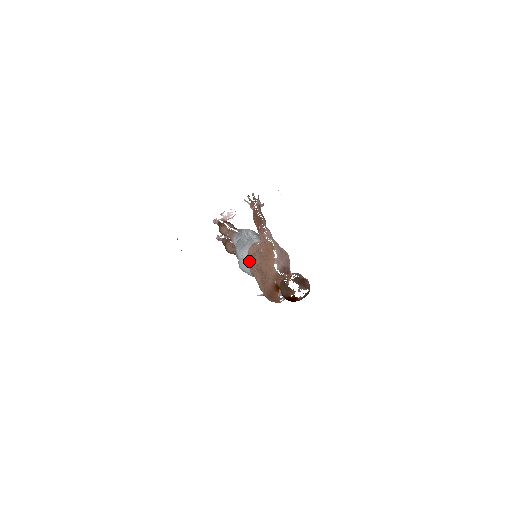
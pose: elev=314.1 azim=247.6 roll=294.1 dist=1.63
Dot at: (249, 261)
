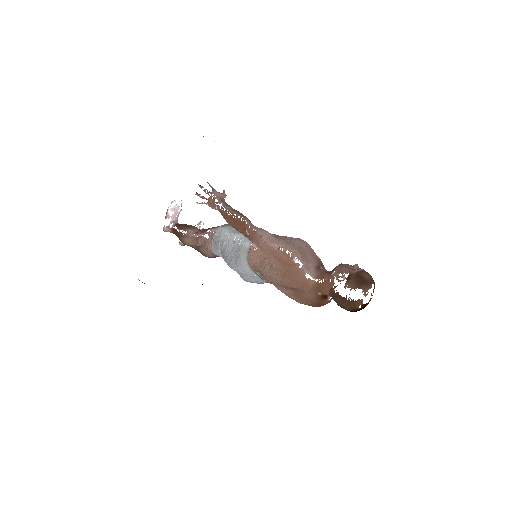
Dot at: (256, 272)
